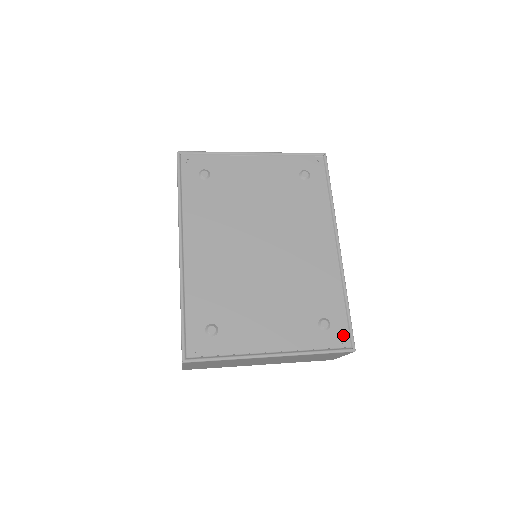
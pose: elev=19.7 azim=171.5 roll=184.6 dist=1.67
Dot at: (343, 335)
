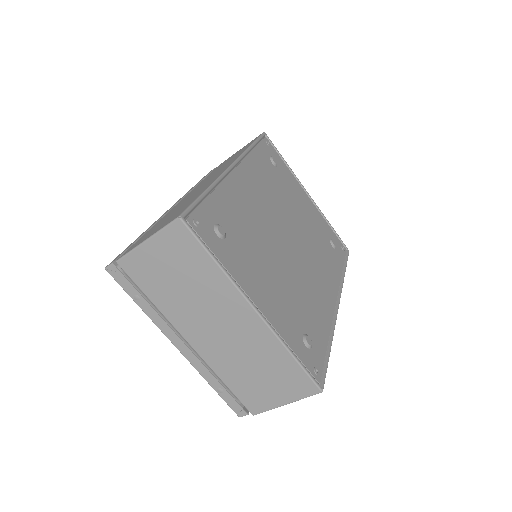
Dot at: (318, 367)
